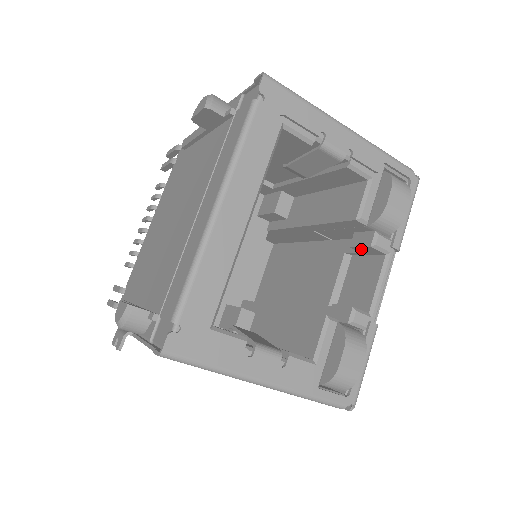
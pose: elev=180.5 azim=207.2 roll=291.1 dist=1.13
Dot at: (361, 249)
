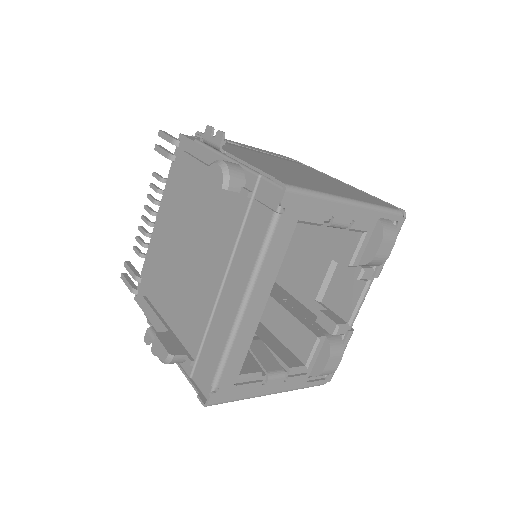
Dot at: (348, 272)
